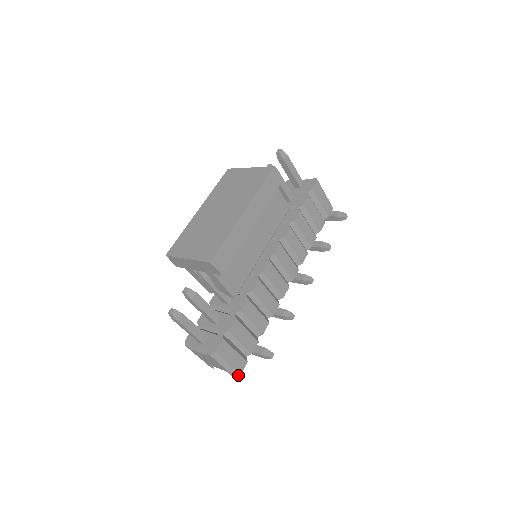
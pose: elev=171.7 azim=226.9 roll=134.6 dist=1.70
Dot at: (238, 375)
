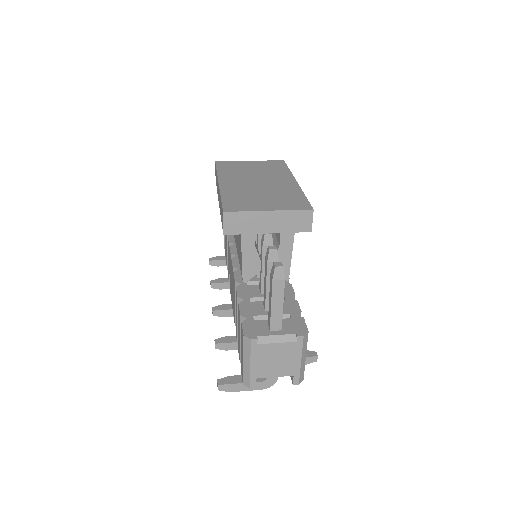
Dot at: (301, 381)
